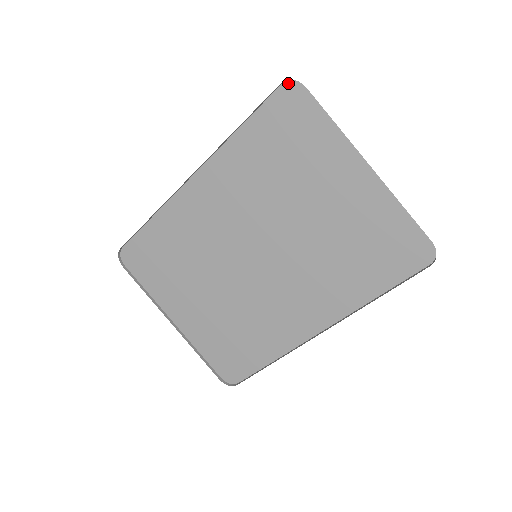
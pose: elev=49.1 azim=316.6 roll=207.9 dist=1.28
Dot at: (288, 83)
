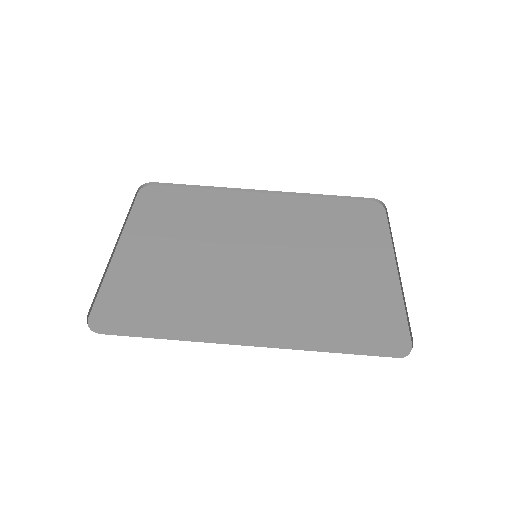
Dot at: (376, 203)
